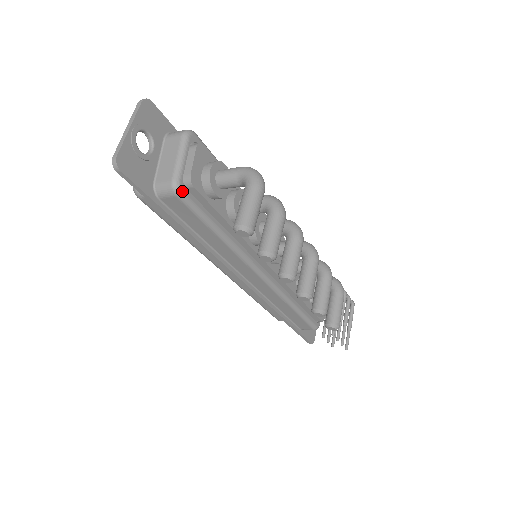
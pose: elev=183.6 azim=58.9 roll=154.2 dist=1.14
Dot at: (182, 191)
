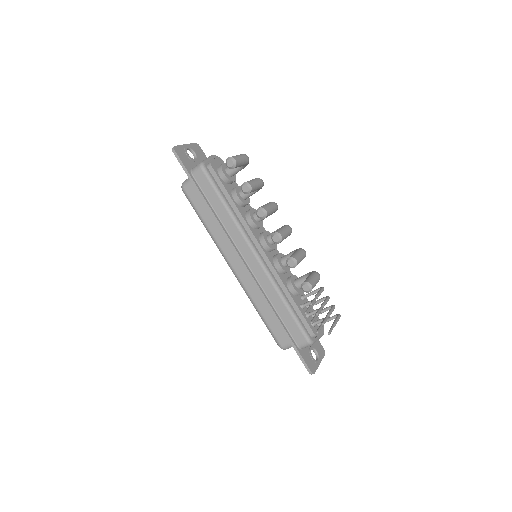
Dot at: (205, 167)
